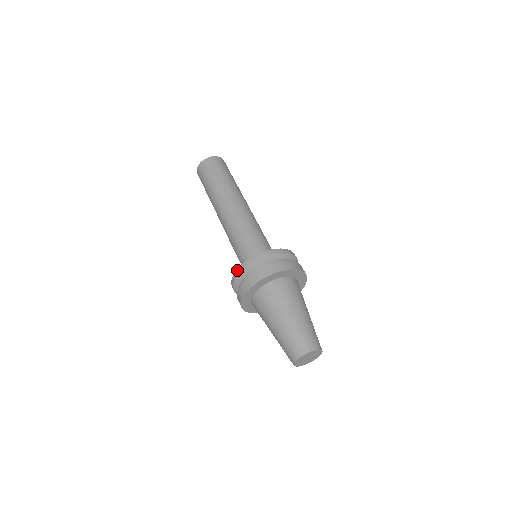
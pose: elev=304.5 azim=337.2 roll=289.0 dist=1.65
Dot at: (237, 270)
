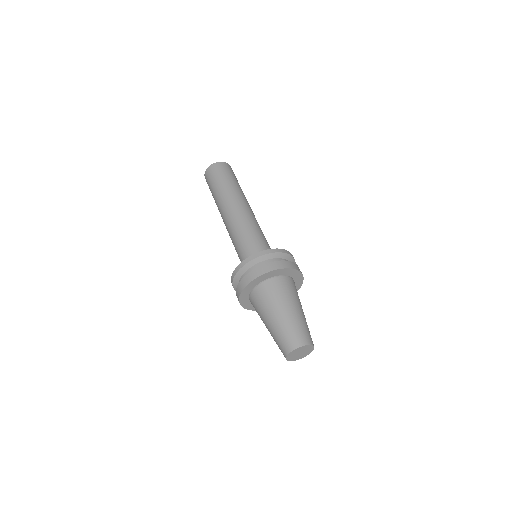
Dot at: (231, 281)
